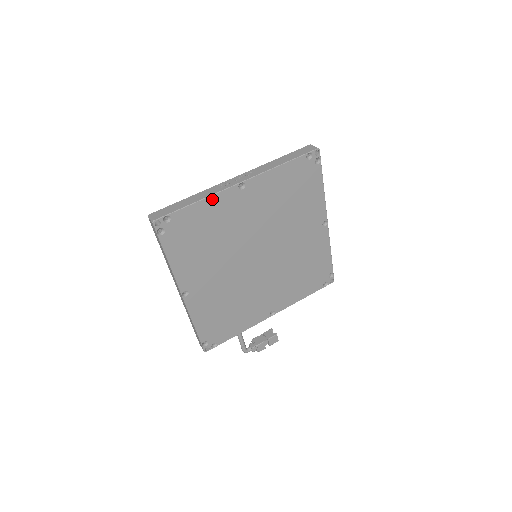
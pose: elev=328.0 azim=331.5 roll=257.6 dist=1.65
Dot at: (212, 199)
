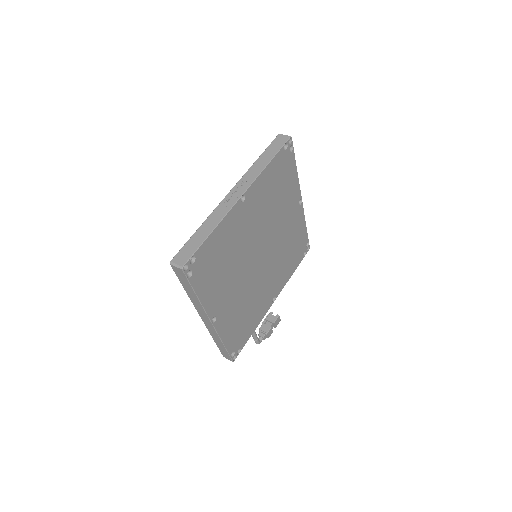
Dot at: (223, 222)
